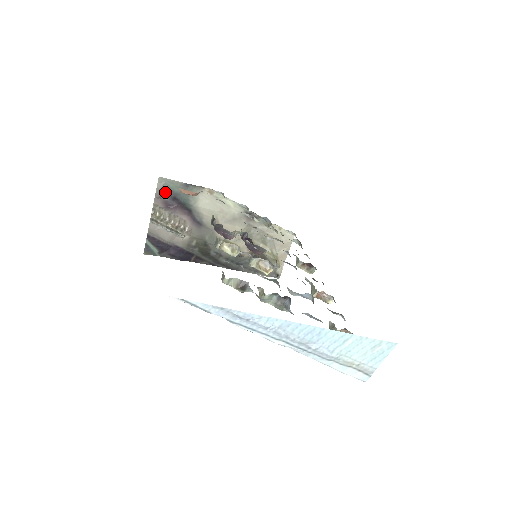
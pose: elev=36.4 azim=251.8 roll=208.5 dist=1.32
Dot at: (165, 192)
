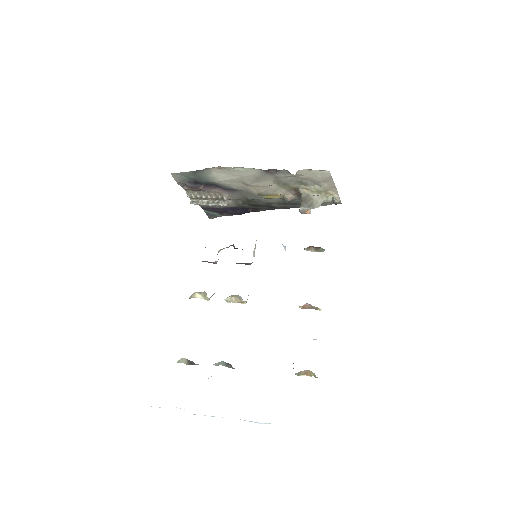
Dot at: (185, 181)
